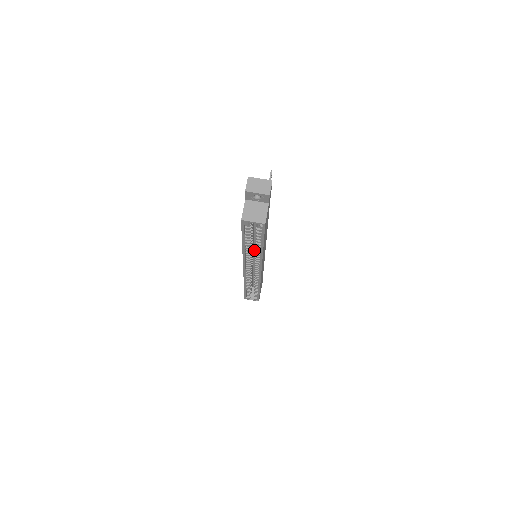
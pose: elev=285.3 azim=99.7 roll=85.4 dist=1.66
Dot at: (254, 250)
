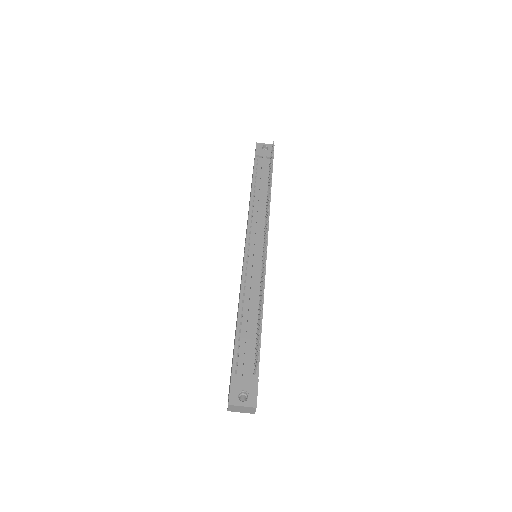
Dot at: occluded
